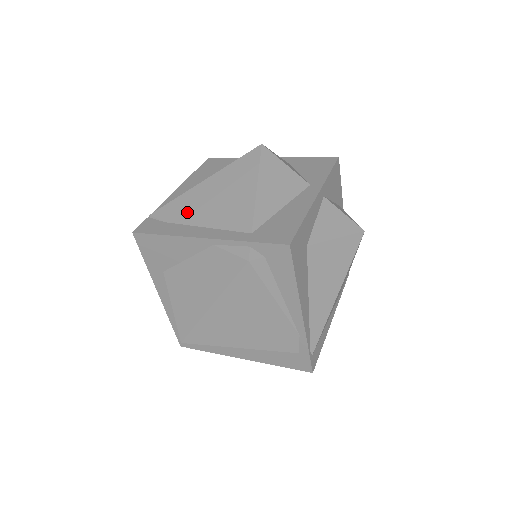
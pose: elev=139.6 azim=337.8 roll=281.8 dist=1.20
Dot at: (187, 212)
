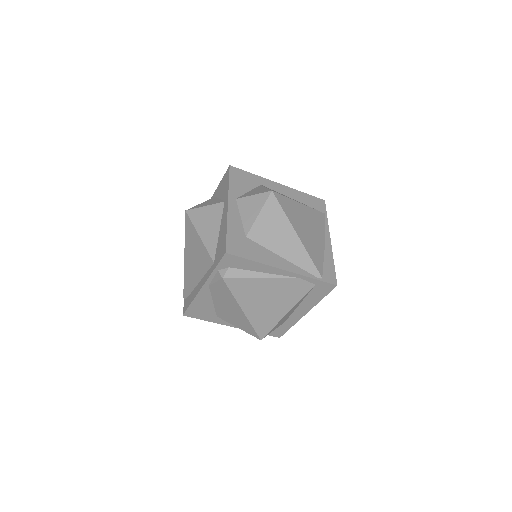
Dot at: (191, 280)
